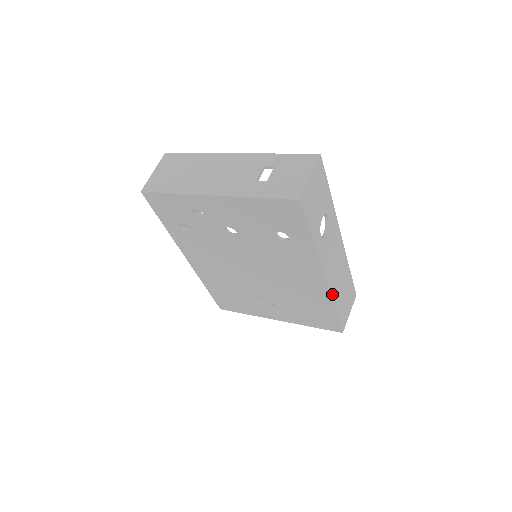
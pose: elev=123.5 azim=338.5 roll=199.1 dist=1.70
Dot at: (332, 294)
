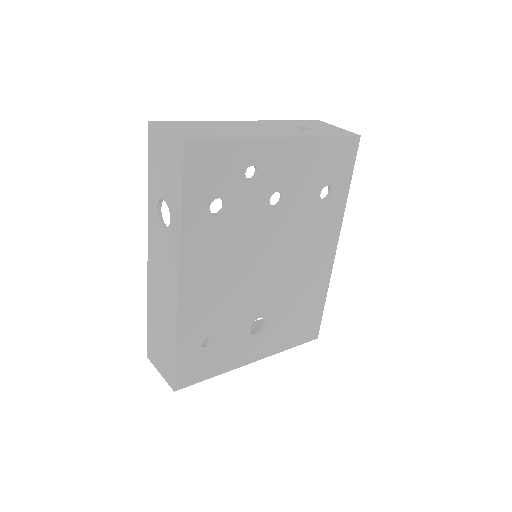
Dot at: occluded
